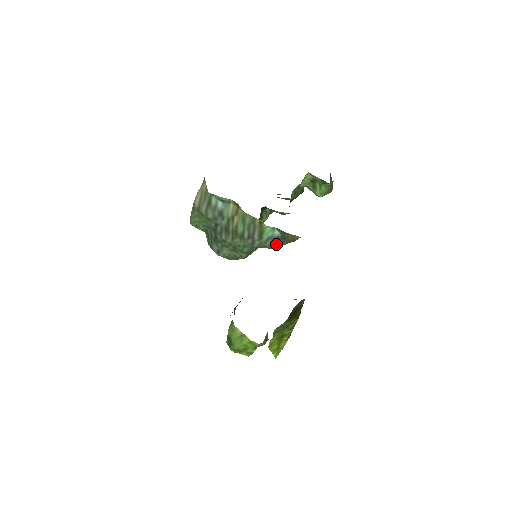
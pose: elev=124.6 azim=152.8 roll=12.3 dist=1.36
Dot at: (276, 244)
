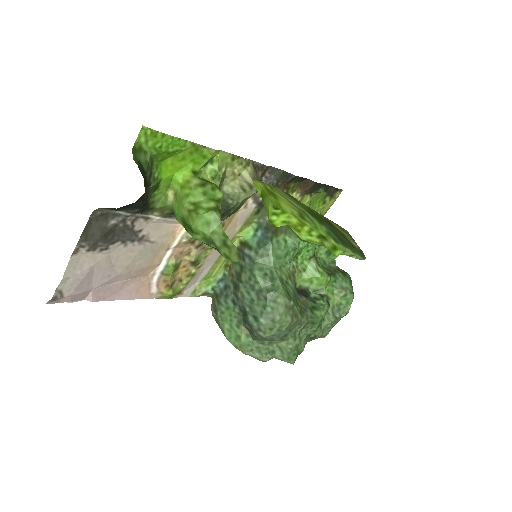
Dot at: (269, 239)
